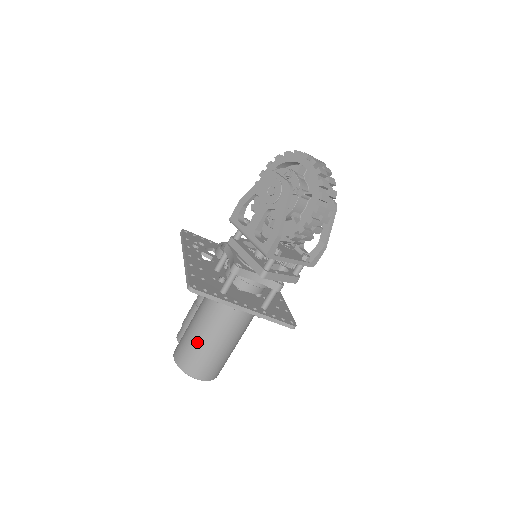
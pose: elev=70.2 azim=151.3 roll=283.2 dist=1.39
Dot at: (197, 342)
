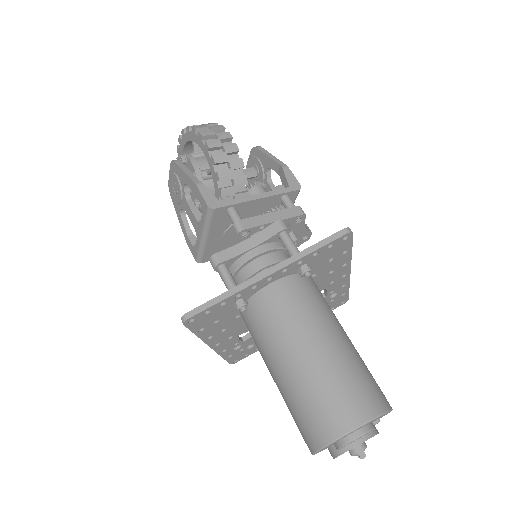
Dot at: (290, 385)
